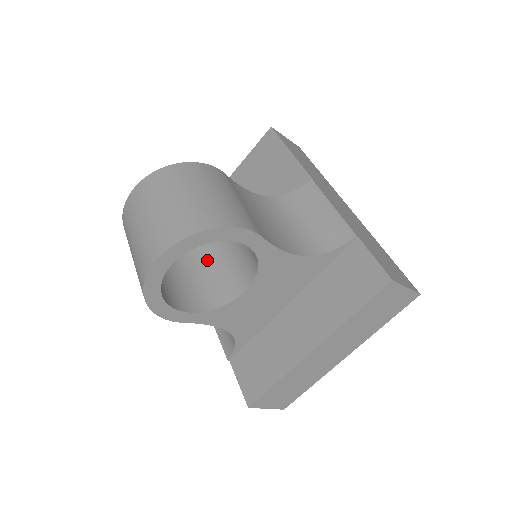
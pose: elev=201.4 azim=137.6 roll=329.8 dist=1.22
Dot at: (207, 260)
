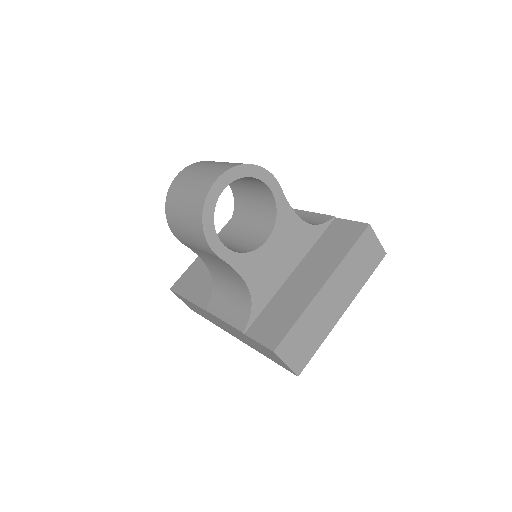
Dot at: (225, 242)
